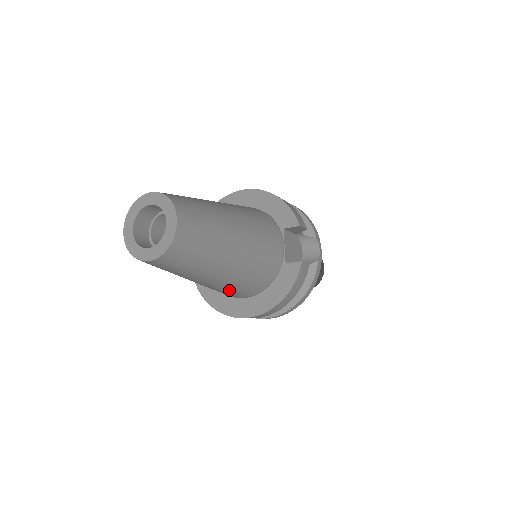
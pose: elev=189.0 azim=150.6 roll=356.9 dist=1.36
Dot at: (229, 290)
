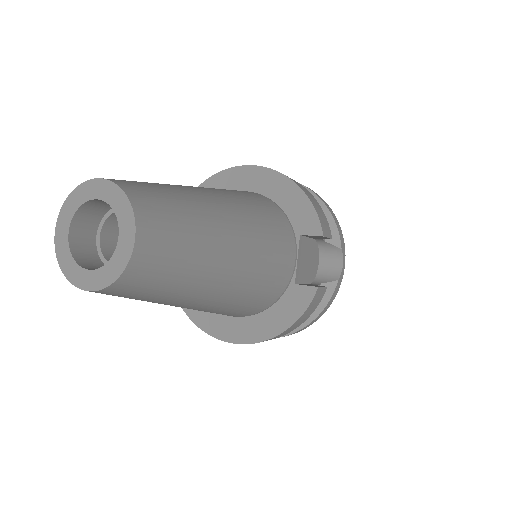
Dot at: (211, 312)
